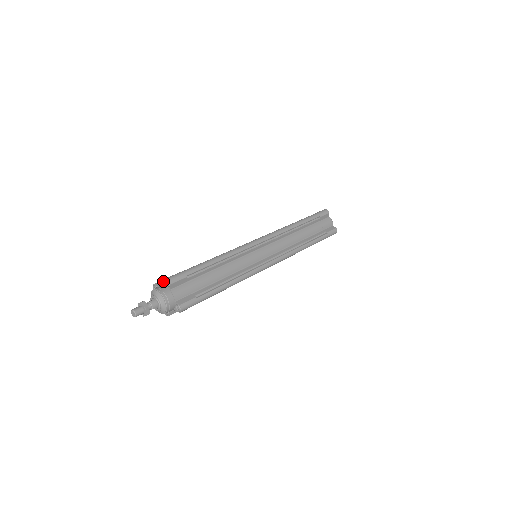
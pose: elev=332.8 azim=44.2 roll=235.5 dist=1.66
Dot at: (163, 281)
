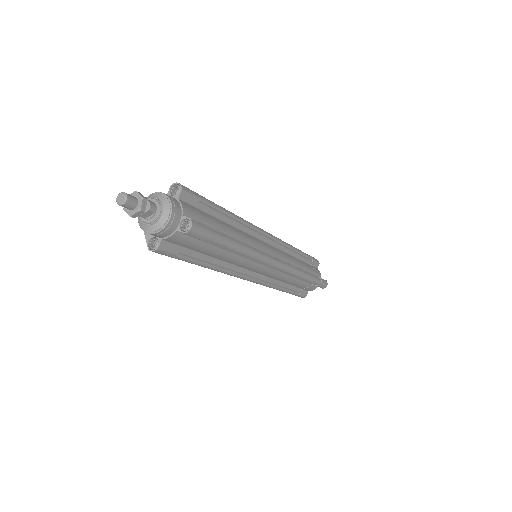
Dot at: occluded
